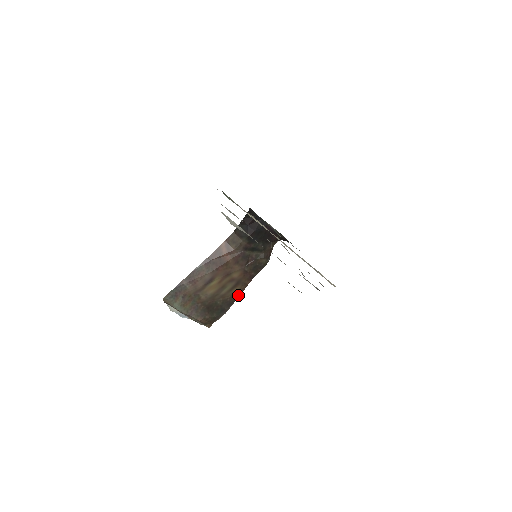
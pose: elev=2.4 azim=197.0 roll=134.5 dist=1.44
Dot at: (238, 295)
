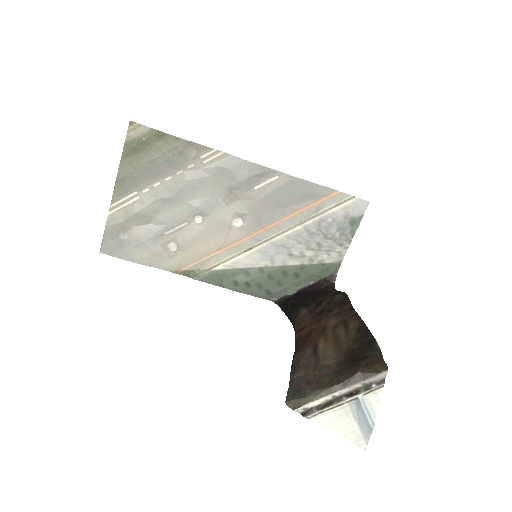
Dot at: (362, 324)
